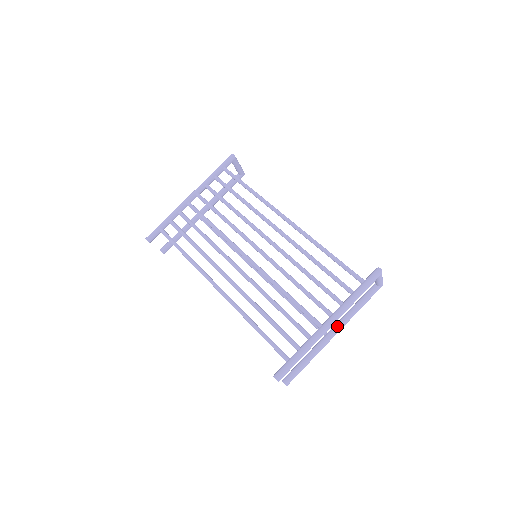
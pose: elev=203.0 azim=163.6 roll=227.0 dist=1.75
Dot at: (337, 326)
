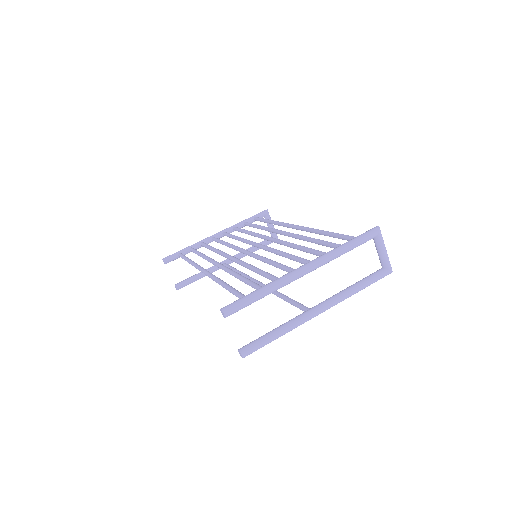
Dot at: (325, 300)
